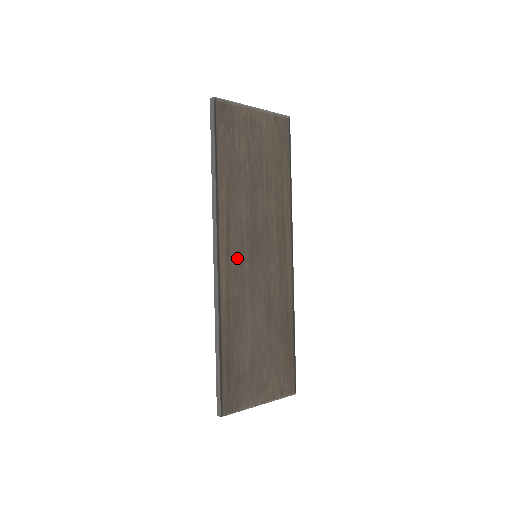
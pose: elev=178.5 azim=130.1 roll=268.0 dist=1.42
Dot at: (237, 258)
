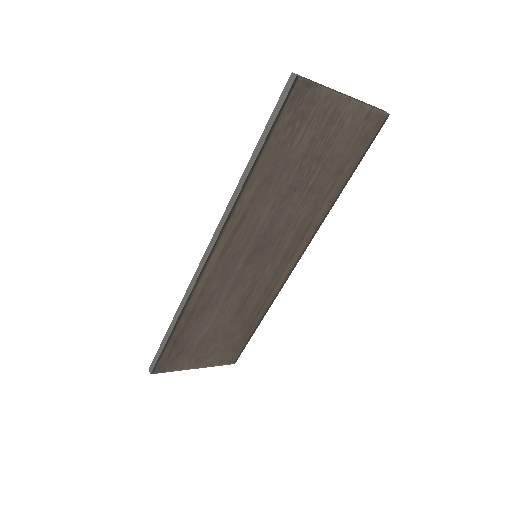
Dot at: (232, 258)
